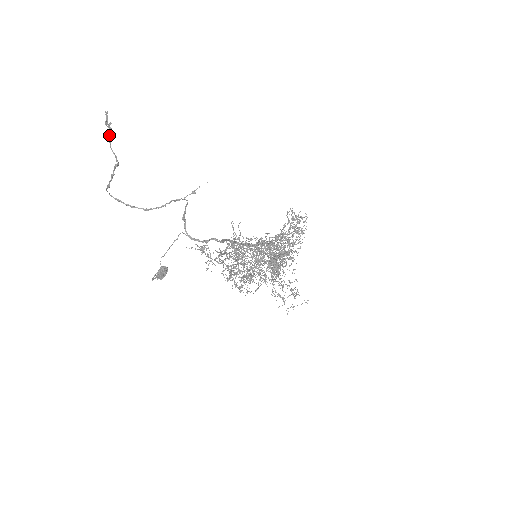
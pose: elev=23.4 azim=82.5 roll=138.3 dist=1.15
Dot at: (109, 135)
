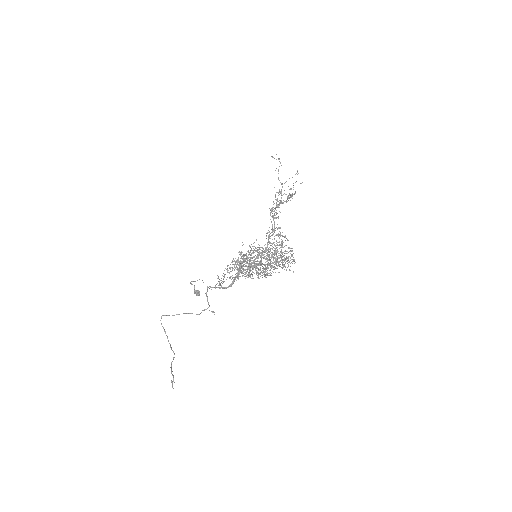
Dot at: occluded
